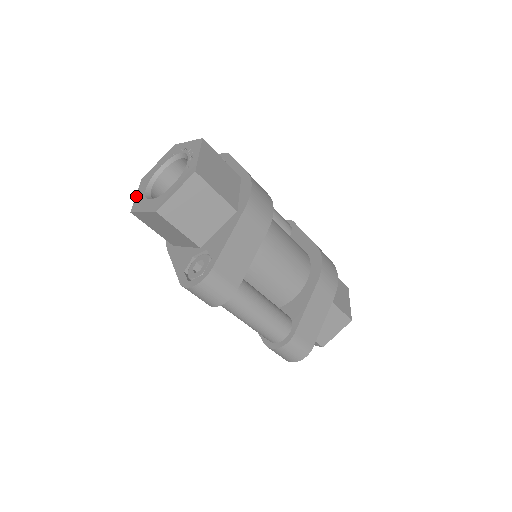
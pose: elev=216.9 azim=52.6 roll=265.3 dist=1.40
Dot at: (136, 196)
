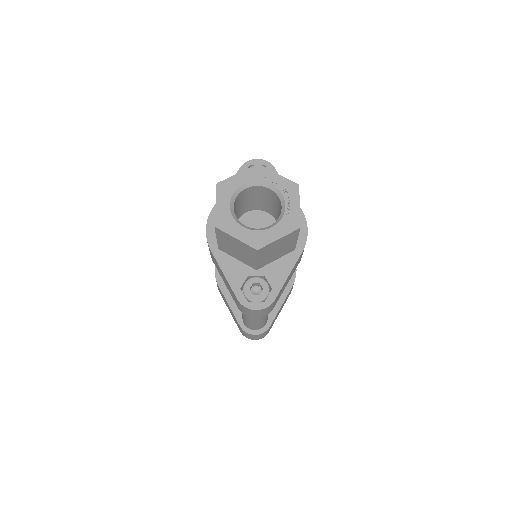
Dot at: (217, 207)
